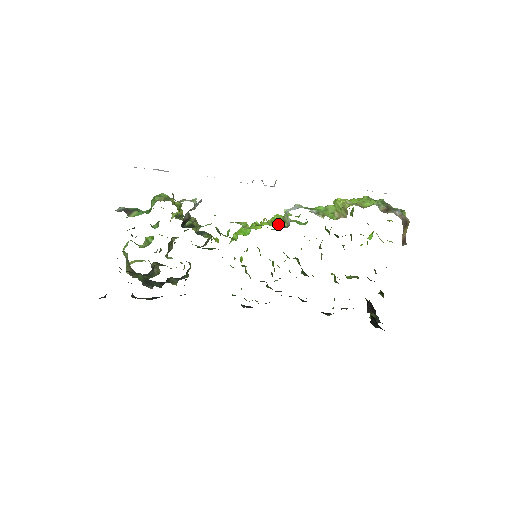
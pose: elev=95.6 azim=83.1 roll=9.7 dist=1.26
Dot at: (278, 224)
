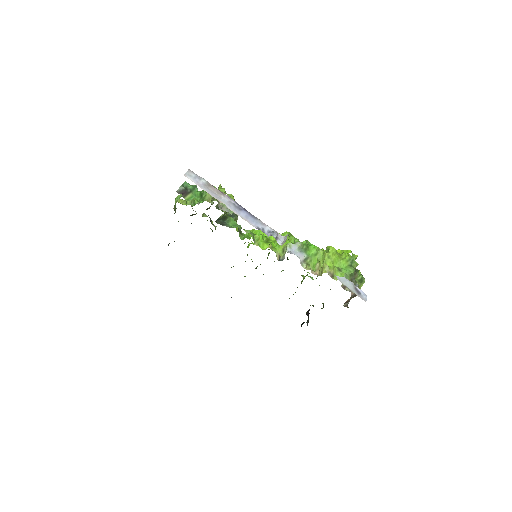
Dot at: (279, 249)
